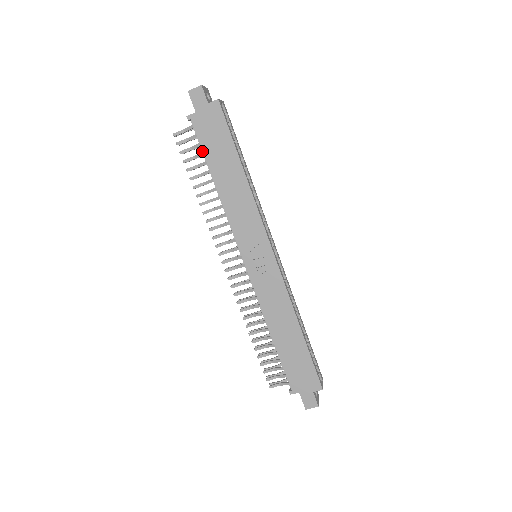
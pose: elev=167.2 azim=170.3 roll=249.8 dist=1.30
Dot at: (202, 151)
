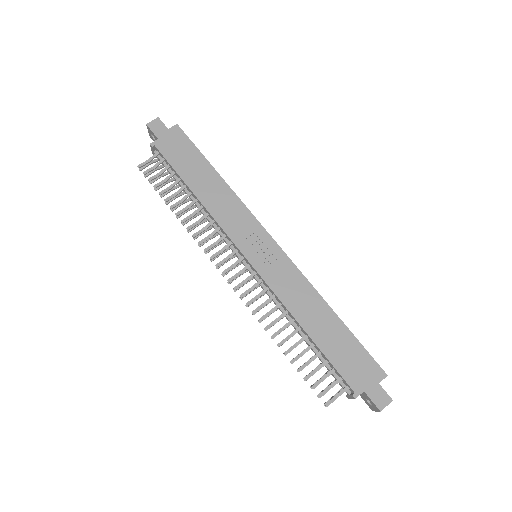
Dot at: (171, 174)
